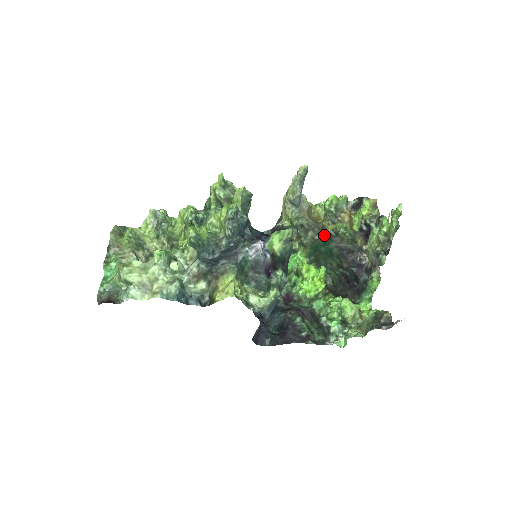
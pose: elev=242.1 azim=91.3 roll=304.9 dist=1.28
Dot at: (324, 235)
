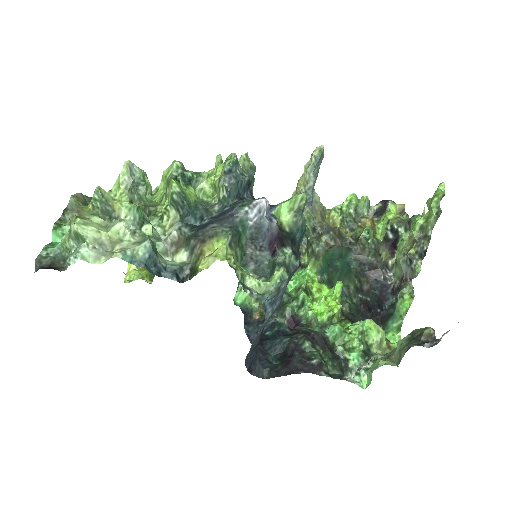
Dot at: (341, 242)
